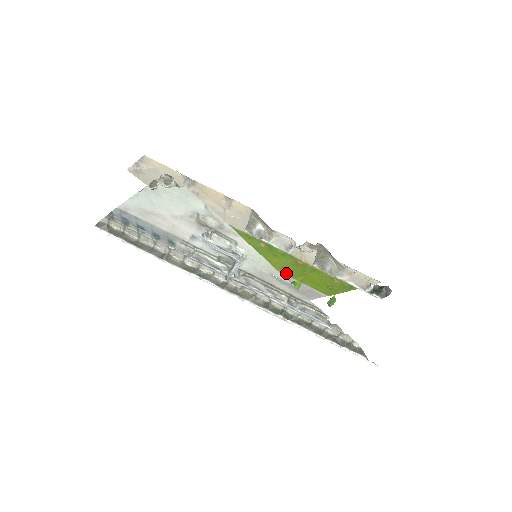
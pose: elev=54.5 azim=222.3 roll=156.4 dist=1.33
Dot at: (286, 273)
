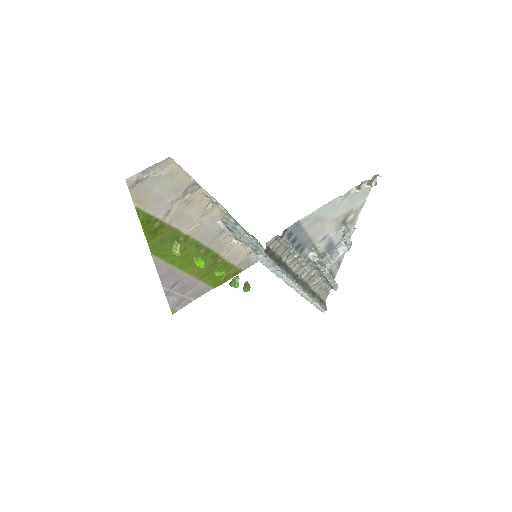
Dot at: (198, 277)
